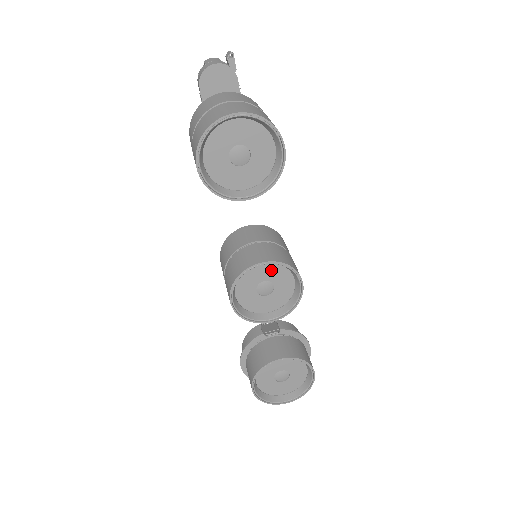
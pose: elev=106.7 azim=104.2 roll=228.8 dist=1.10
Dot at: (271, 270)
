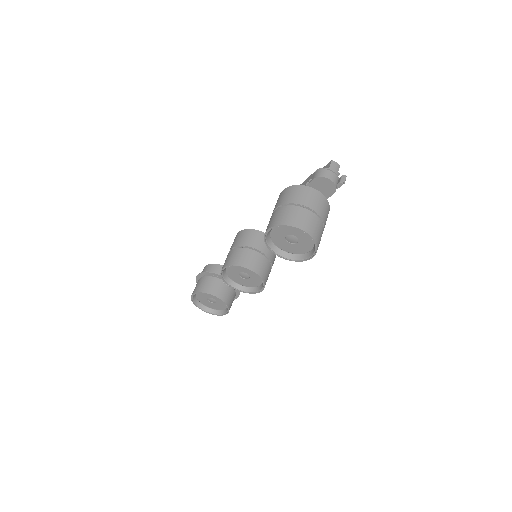
Dot at: (255, 274)
